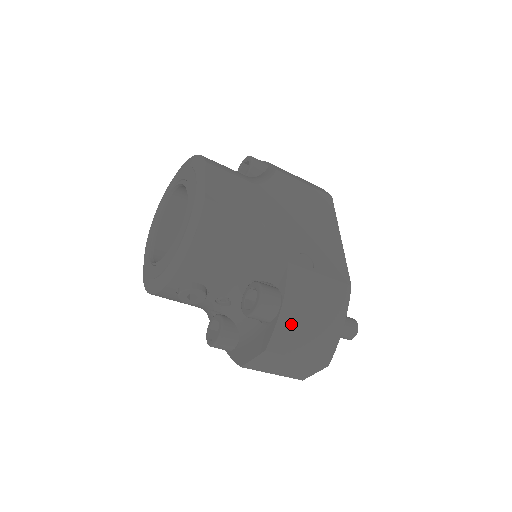
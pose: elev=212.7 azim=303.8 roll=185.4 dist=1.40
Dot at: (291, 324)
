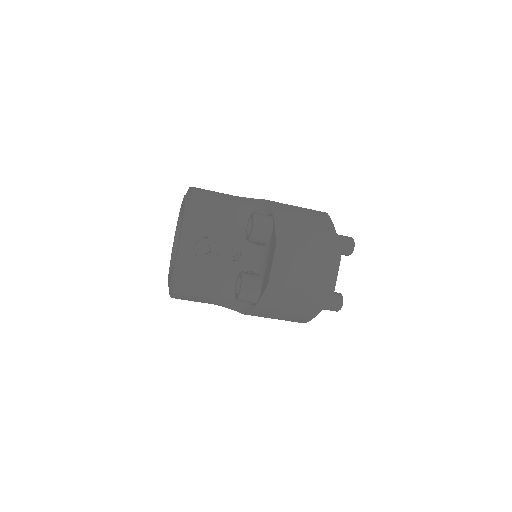
Dot at: (288, 227)
